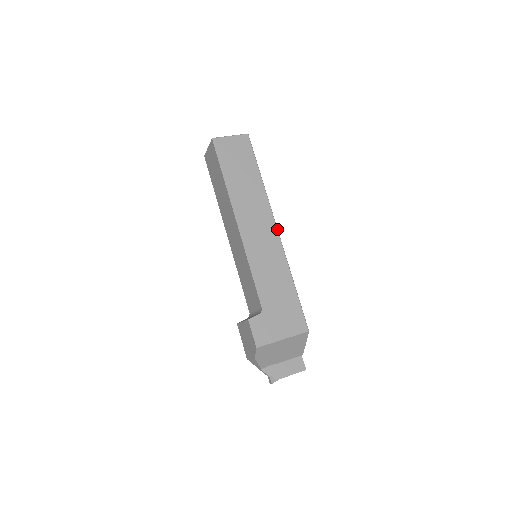
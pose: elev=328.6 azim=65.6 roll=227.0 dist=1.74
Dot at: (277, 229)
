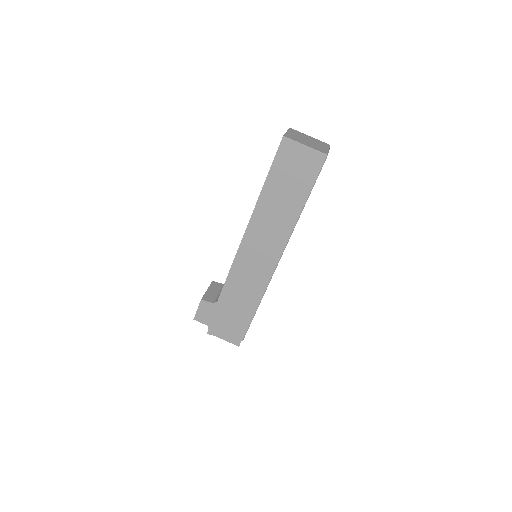
Dot at: (279, 259)
